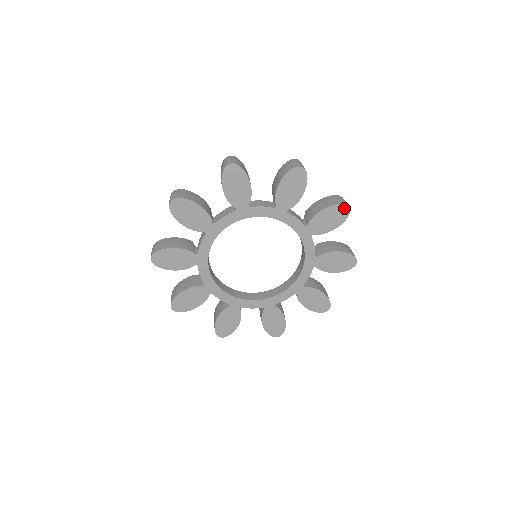
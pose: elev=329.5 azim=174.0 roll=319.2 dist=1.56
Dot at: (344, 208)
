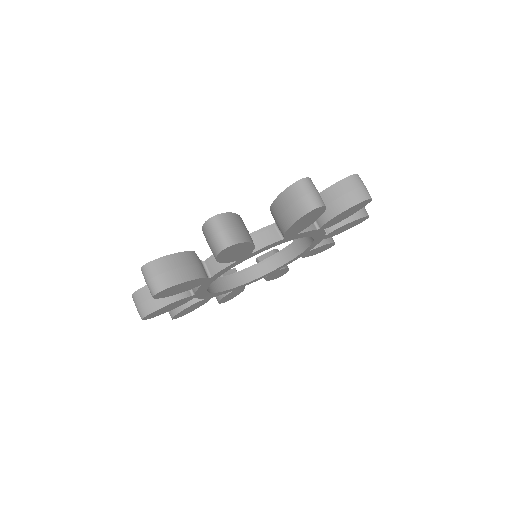
Dot at: (365, 202)
